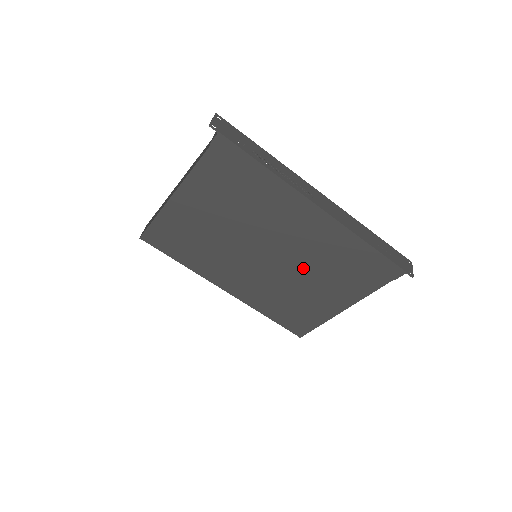
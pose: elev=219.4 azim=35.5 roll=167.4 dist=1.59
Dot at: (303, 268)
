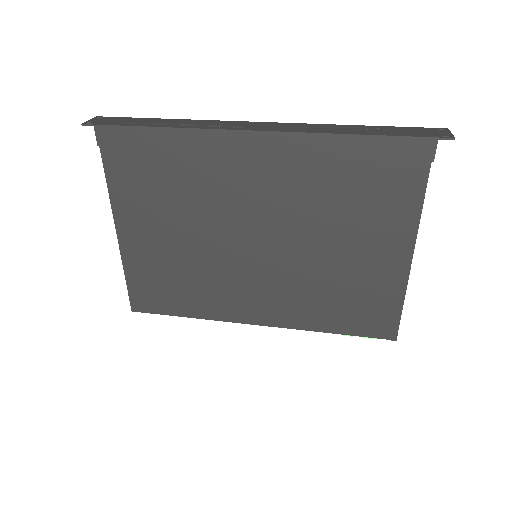
Dot at: (308, 230)
